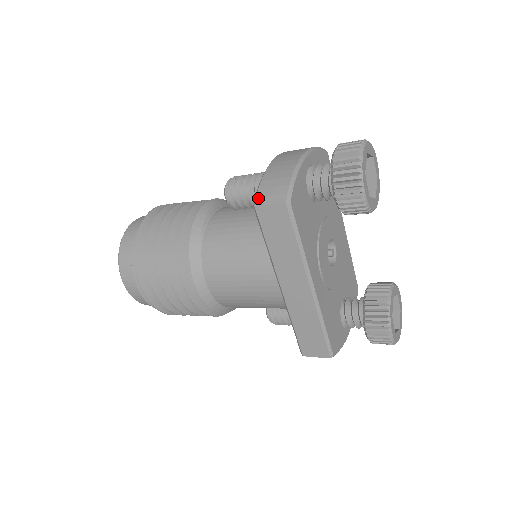
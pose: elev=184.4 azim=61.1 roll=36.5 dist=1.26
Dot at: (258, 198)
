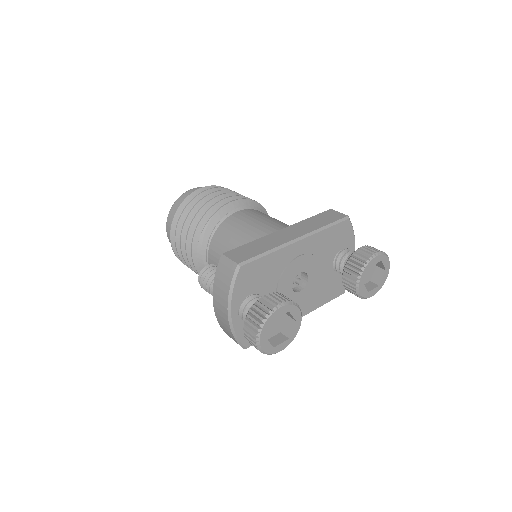
Dot at: occluded
